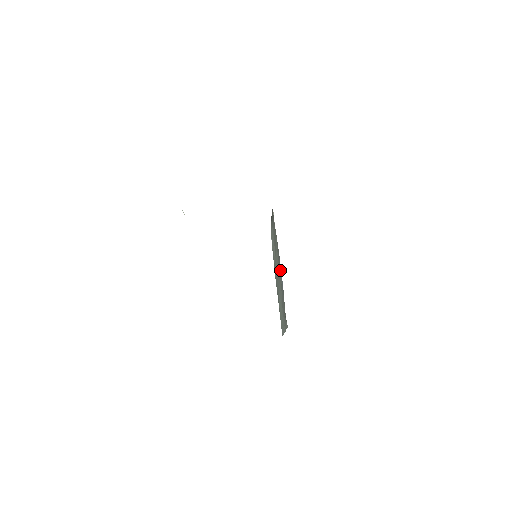
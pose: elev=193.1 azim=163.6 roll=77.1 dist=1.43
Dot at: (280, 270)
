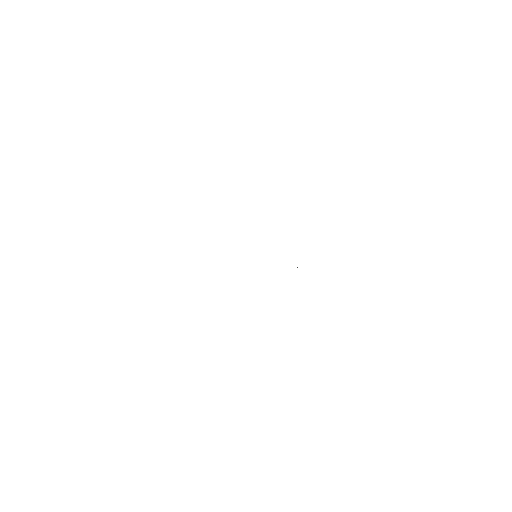
Dot at: occluded
